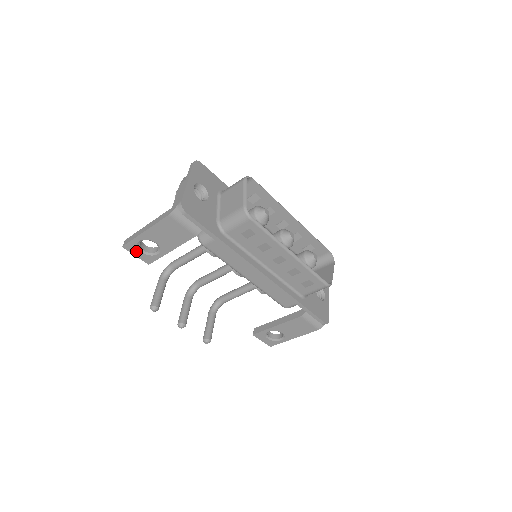
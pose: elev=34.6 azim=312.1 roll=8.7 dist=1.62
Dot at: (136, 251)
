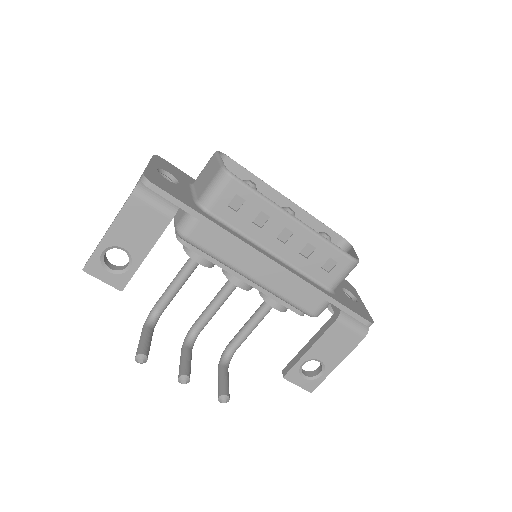
Dot at: (101, 272)
